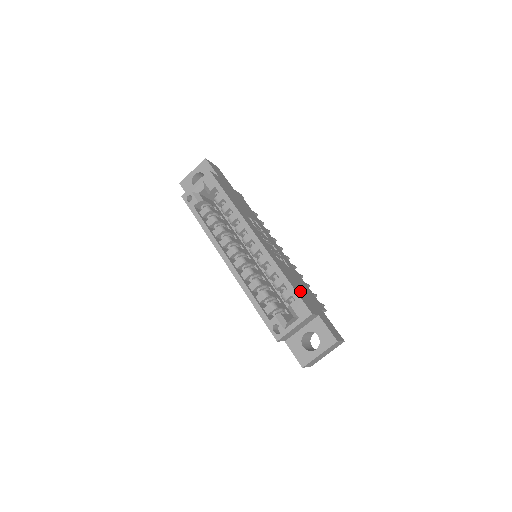
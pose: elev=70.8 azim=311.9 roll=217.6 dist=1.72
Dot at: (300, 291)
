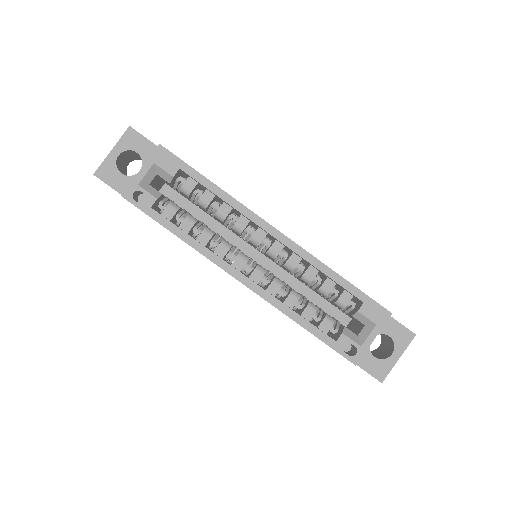
Dot at: occluded
